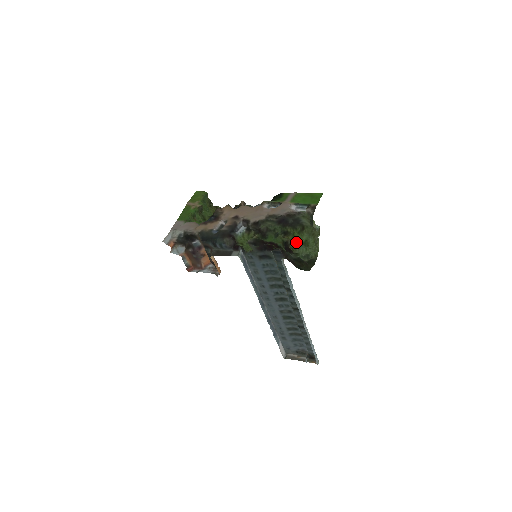
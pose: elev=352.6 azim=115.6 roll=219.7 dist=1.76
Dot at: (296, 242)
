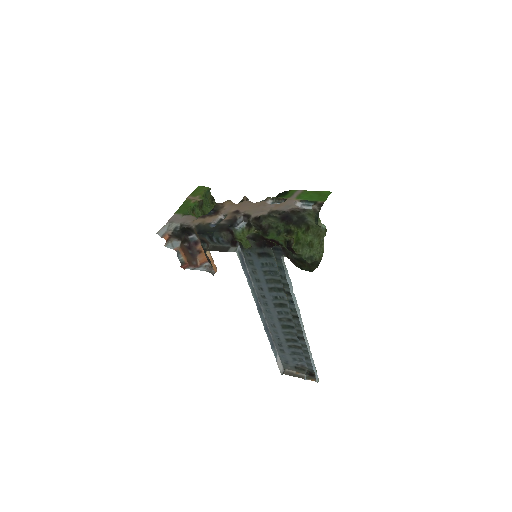
Dot at: (300, 242)
